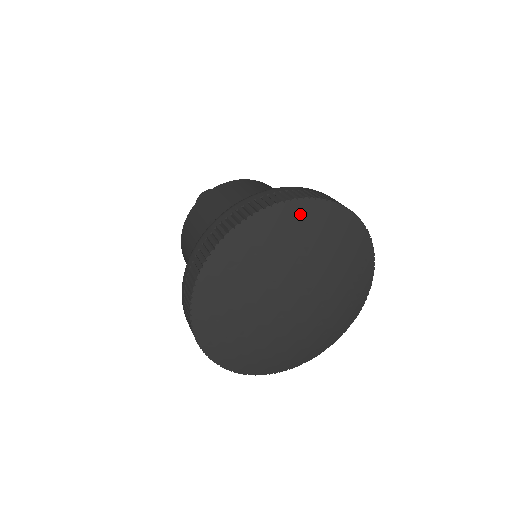
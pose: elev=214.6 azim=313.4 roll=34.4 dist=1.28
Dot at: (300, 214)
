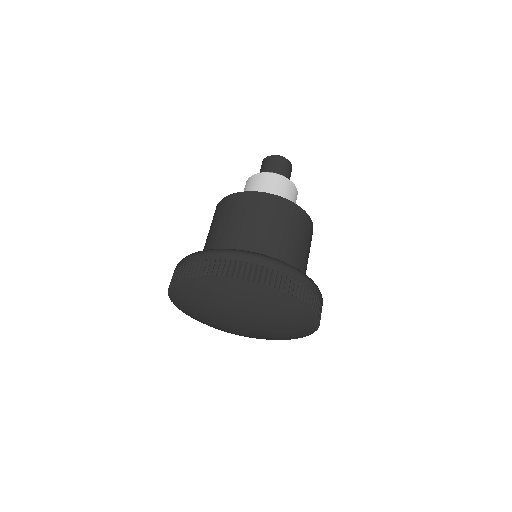
Dot at: (303, 314)
